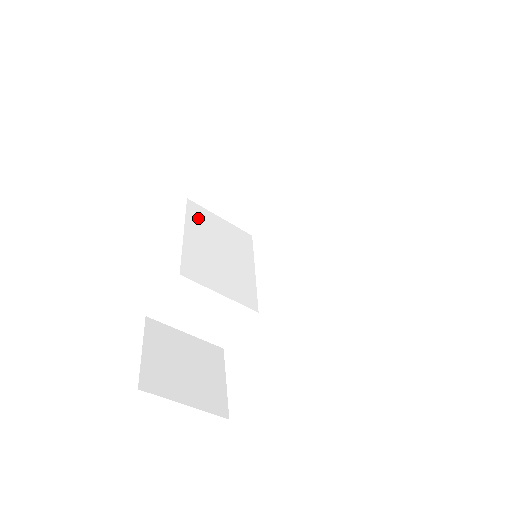
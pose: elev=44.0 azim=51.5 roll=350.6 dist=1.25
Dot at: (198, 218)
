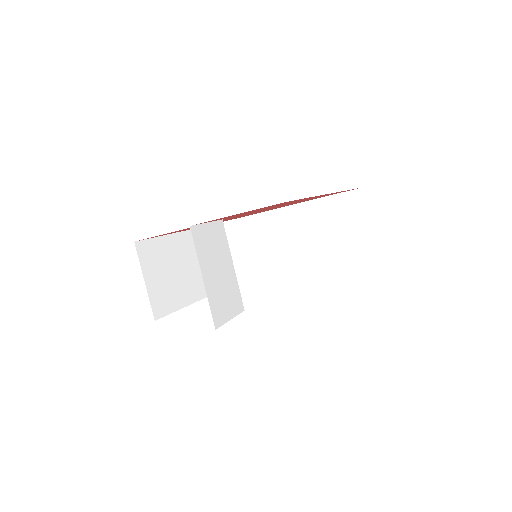
Dot at: occluded
